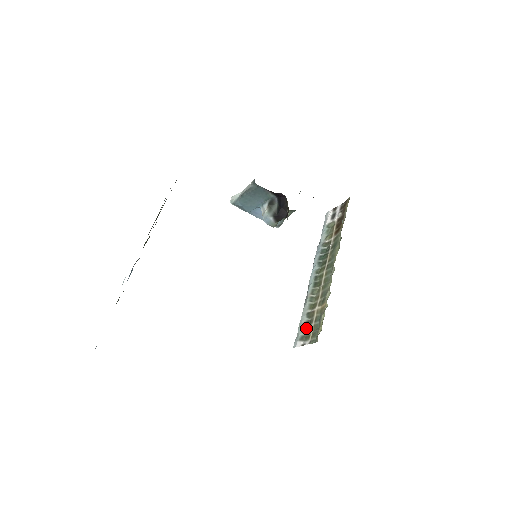
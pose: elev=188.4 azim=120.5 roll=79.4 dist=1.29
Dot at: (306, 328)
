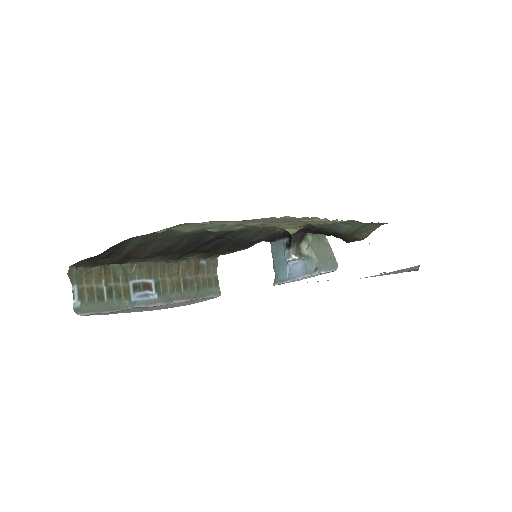
Dot at: occluded
